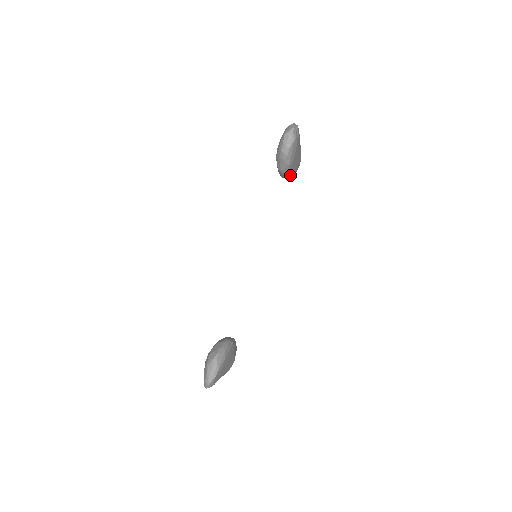
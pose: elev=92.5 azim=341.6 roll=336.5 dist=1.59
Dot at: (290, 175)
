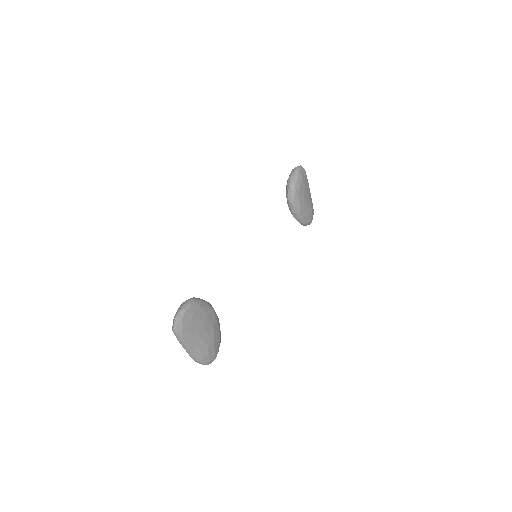
Dot at: (298, 210)
